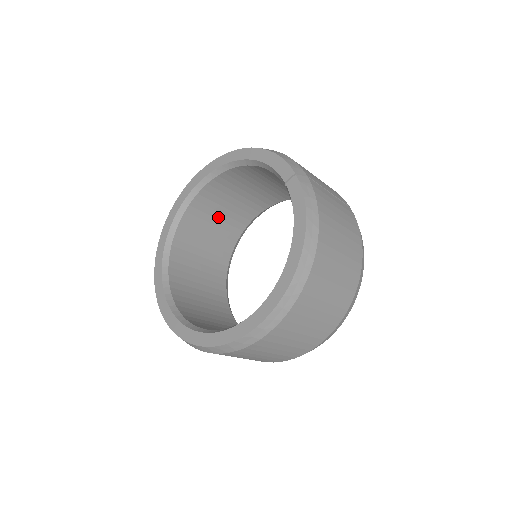
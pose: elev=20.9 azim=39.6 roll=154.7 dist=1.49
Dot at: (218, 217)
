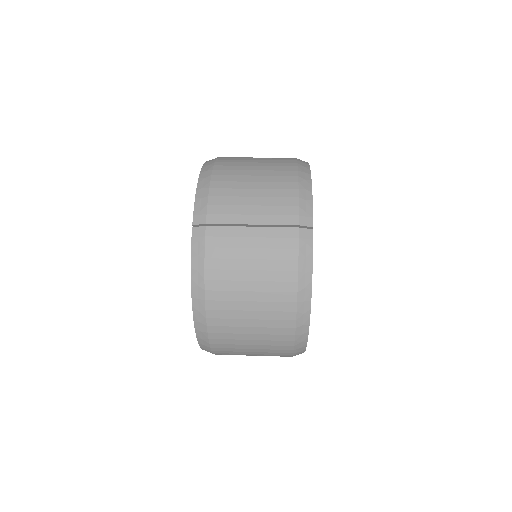
Dot at: occluded
